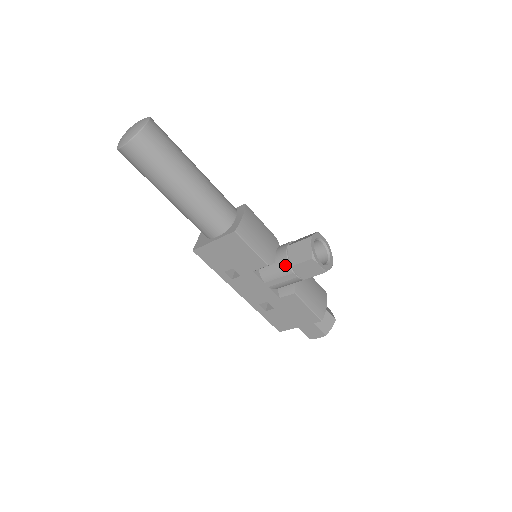
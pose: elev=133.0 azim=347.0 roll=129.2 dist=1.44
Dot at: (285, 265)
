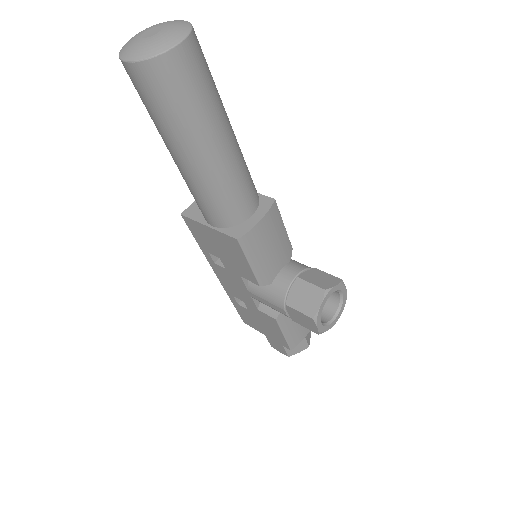
Dot at: (280, 297)
